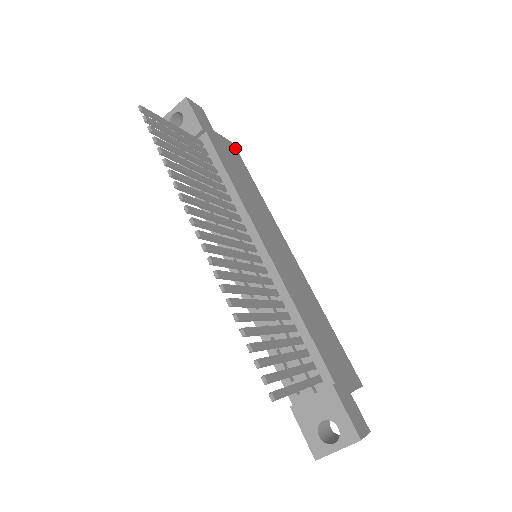
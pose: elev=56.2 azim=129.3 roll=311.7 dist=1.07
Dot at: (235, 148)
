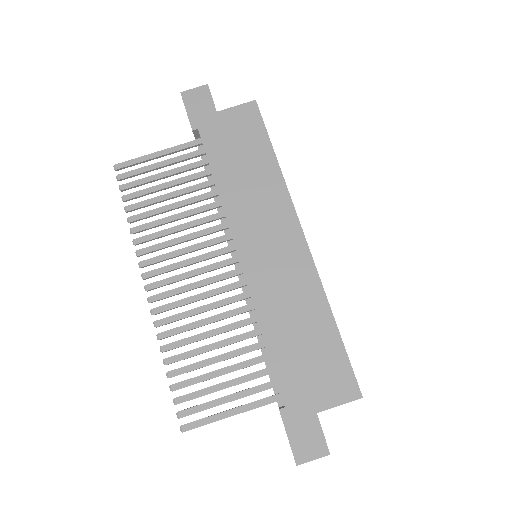
Dot at: (255, 108)
